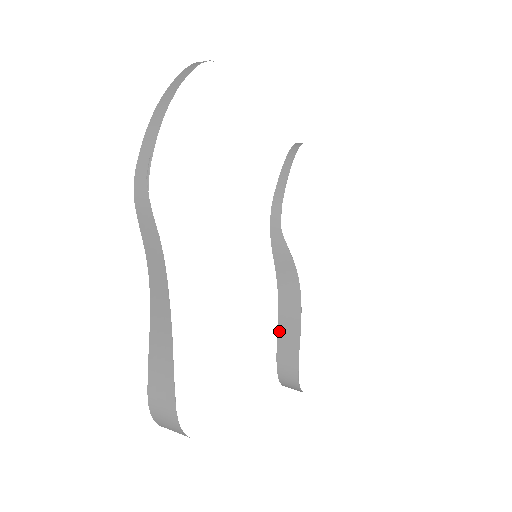
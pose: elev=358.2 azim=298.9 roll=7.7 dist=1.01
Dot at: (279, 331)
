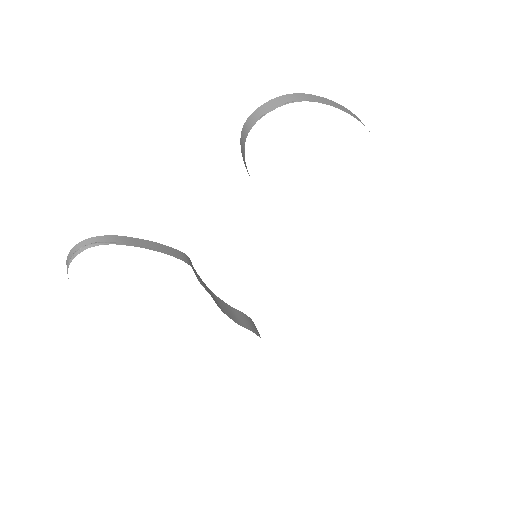
Dot at: occluded
